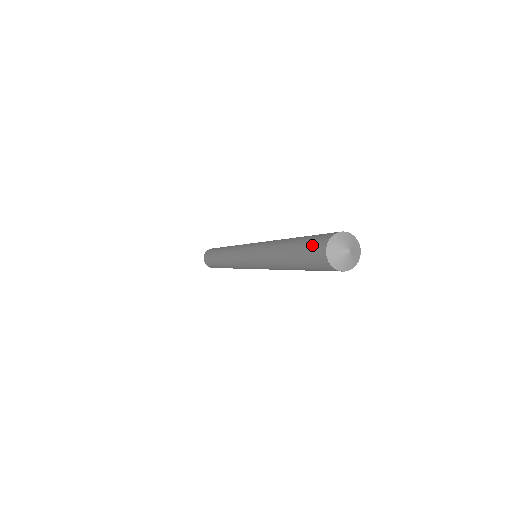
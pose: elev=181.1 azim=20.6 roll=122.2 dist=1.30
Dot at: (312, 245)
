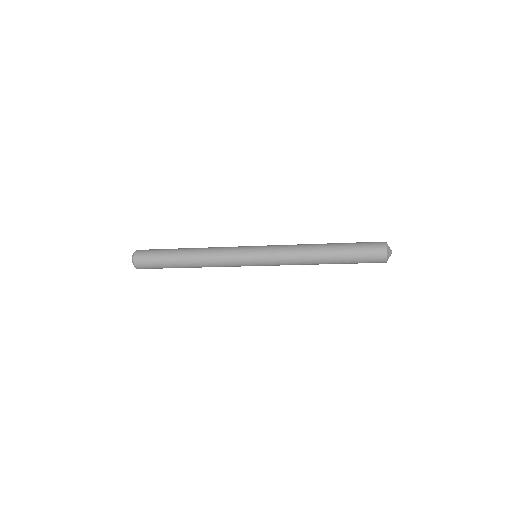
Dot at: (370, 257)
